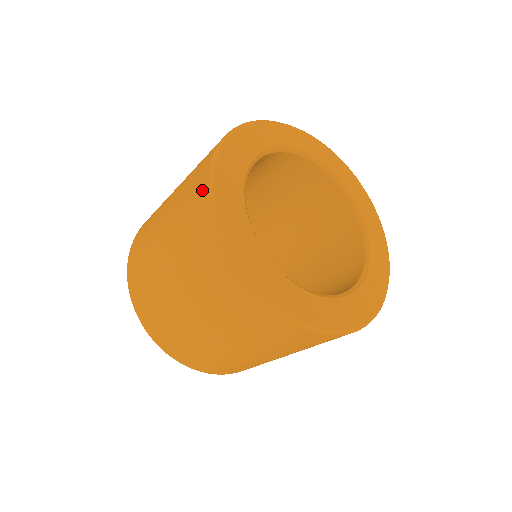
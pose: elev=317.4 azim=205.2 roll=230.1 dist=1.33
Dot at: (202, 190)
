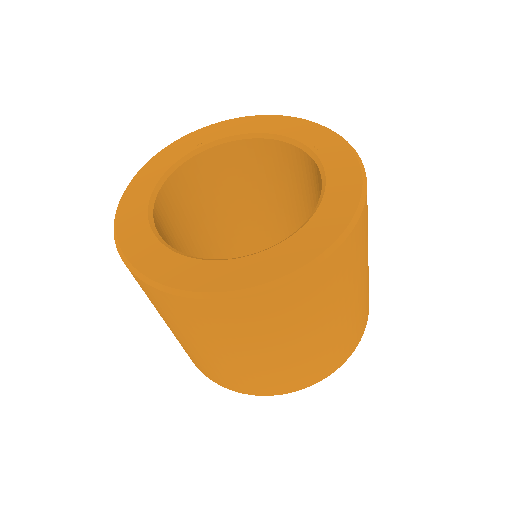
Dot at: (166, 299)
